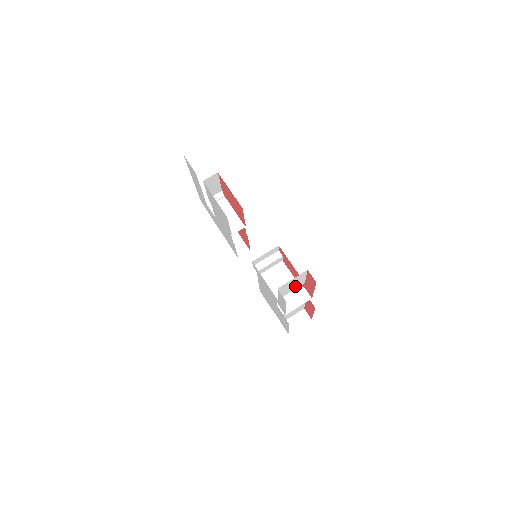
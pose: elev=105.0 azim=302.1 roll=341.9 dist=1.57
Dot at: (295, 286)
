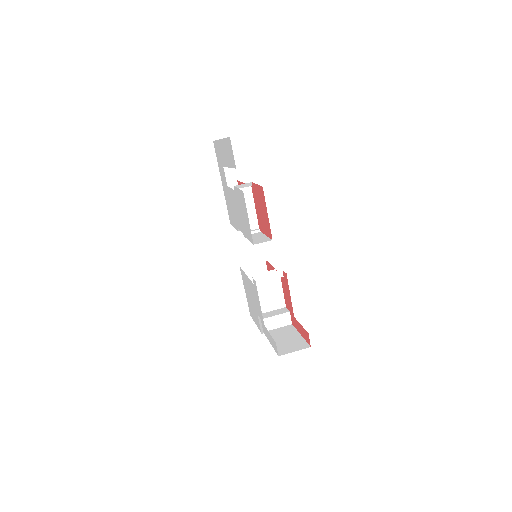
Dot at: occluded
